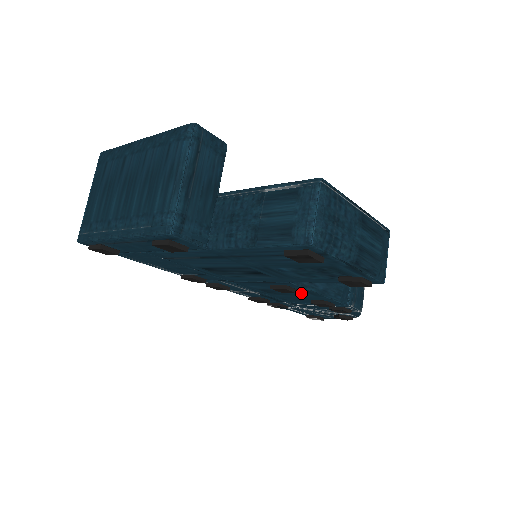
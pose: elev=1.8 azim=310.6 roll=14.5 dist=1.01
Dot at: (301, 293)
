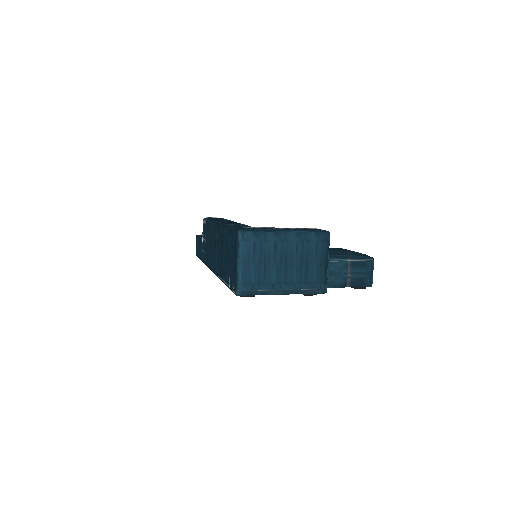
Dot at: occluded
